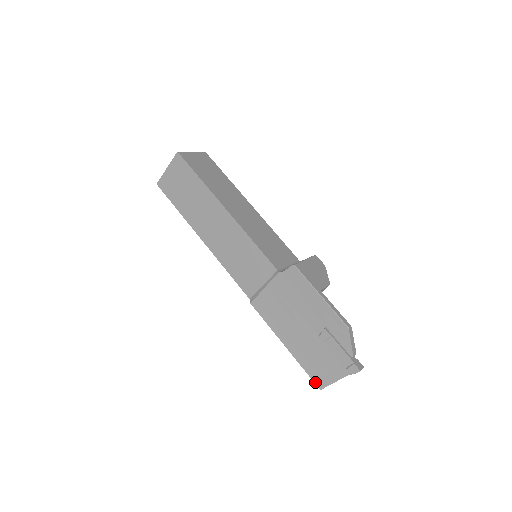
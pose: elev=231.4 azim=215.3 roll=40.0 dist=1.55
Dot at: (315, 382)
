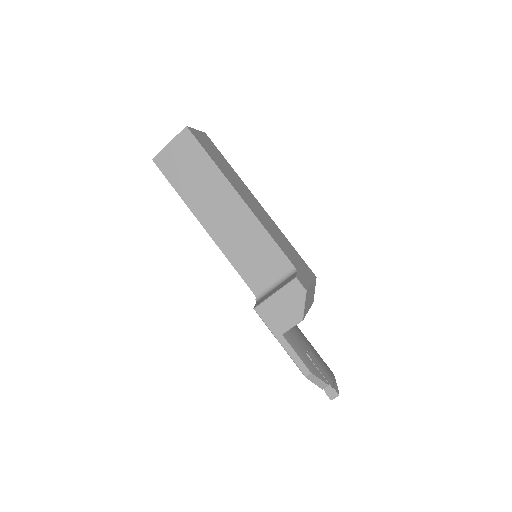
Dot at: occluded
